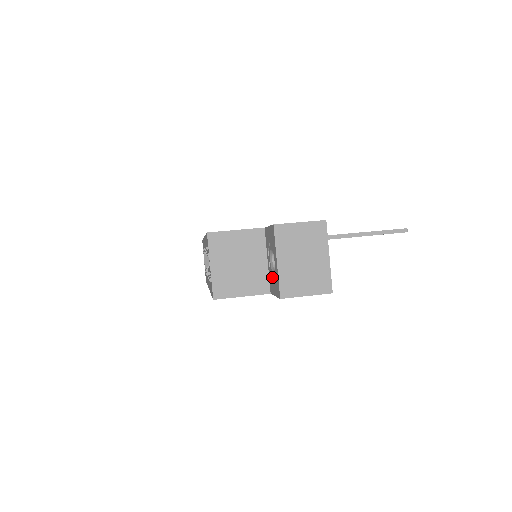
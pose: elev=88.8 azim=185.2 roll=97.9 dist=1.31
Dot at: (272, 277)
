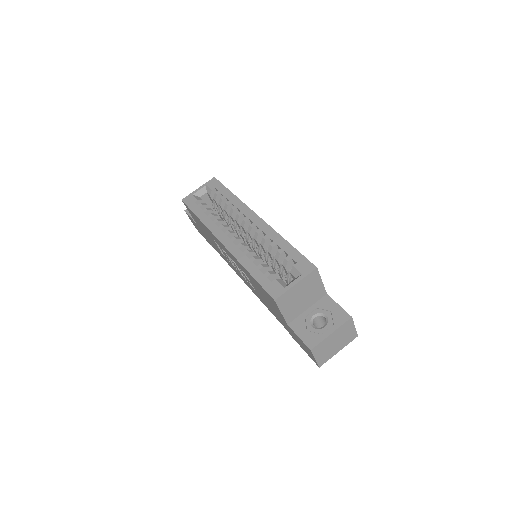
Dot at: (306, 325)
